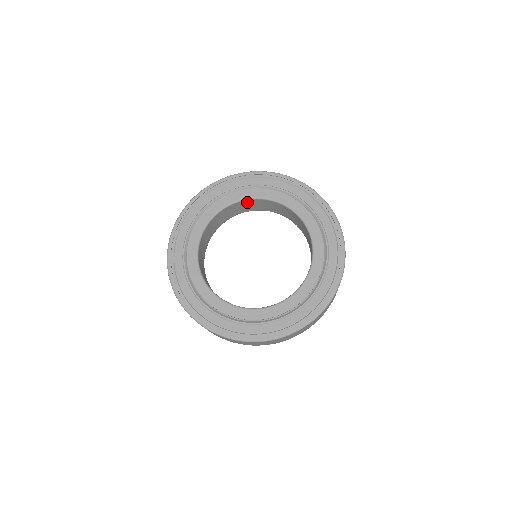
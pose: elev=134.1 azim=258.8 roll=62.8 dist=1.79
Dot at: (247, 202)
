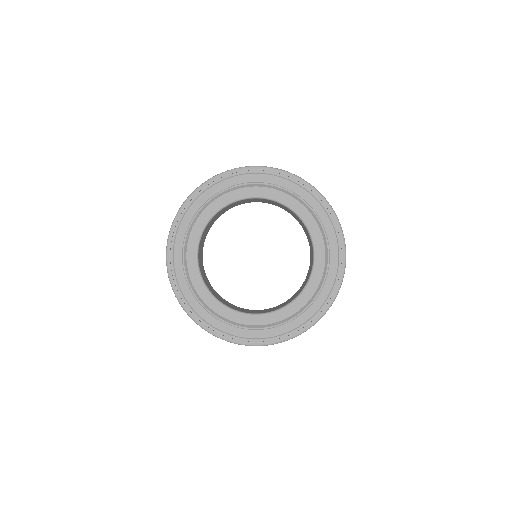
Dot at: (241, 201)
